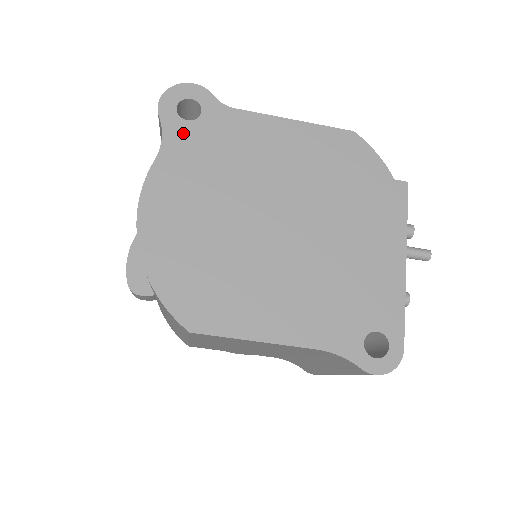
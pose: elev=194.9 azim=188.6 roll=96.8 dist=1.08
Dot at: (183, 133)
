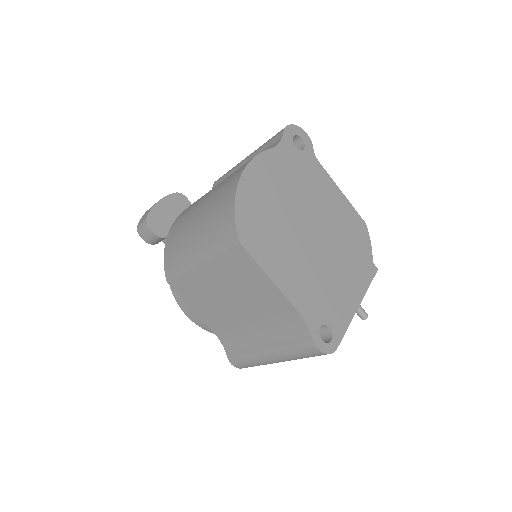
Dot at: (290, 150)
